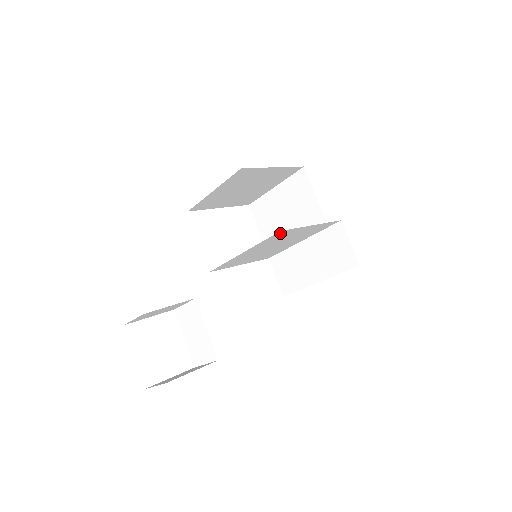
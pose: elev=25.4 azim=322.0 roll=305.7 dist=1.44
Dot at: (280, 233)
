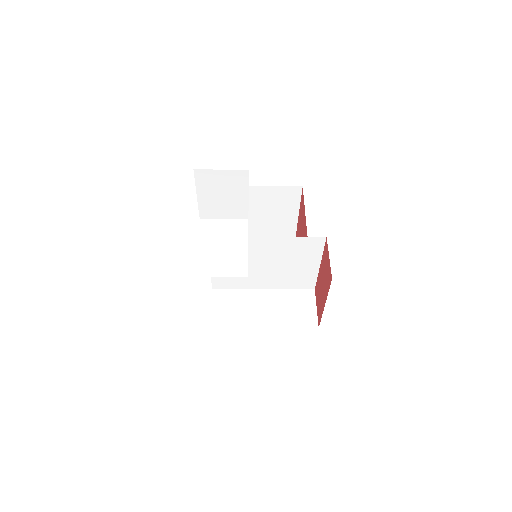
Dot at: (316, 242)
